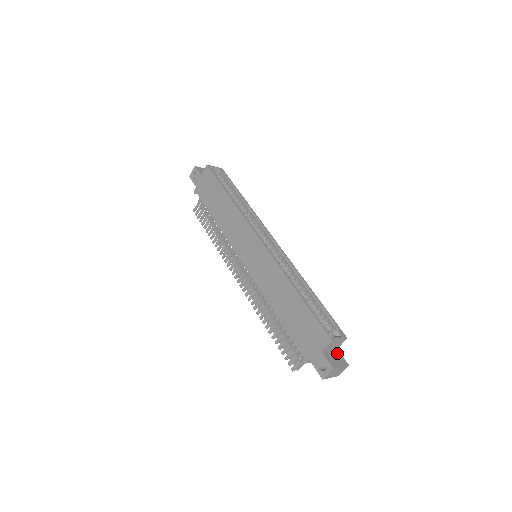
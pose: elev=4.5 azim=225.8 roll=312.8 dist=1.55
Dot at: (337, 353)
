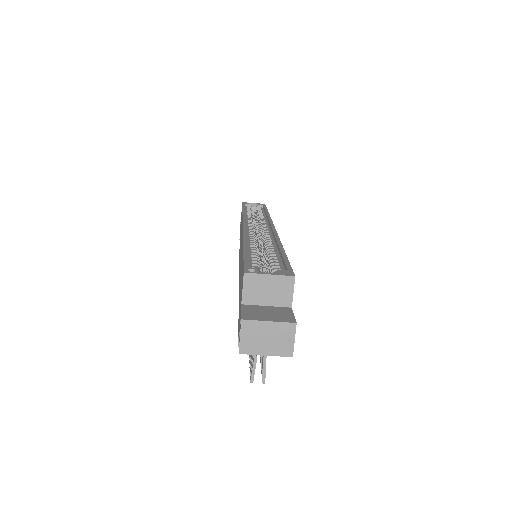
Dot at: (283, 310)
